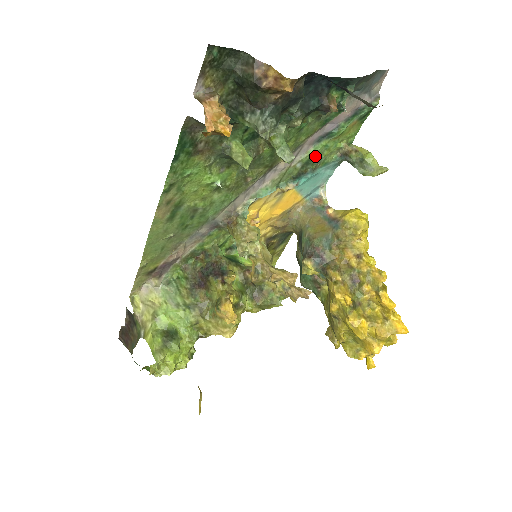
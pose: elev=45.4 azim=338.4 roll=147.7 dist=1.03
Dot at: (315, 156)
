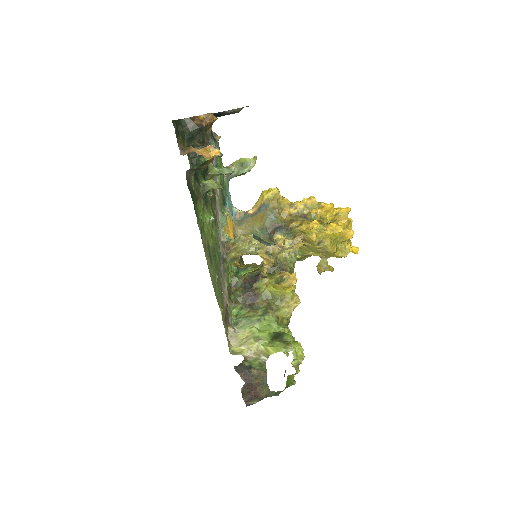
Dot at: (221, 183)
